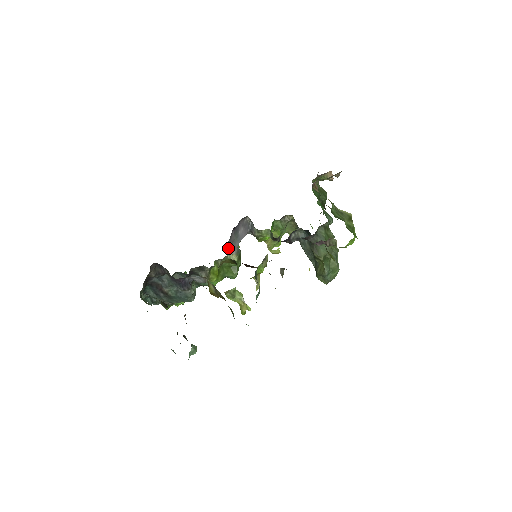
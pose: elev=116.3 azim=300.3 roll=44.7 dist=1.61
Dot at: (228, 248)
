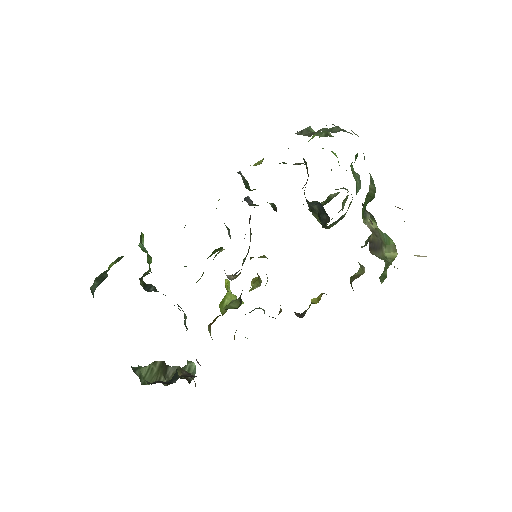
Dot at: occluded
